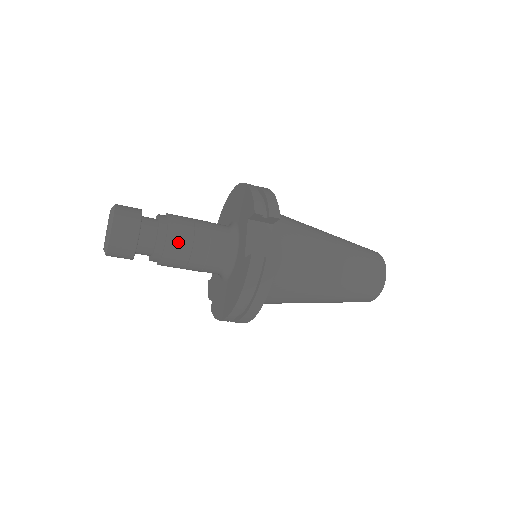
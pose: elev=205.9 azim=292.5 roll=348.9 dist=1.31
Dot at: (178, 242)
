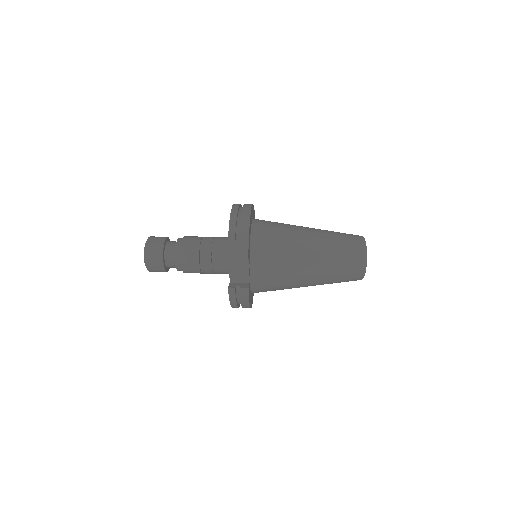
Dot at: (189, 266)
